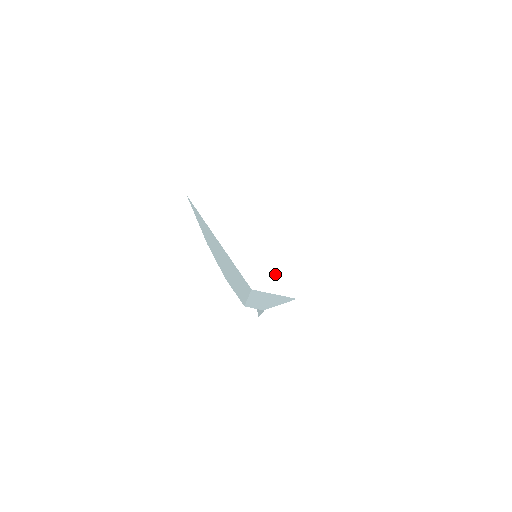
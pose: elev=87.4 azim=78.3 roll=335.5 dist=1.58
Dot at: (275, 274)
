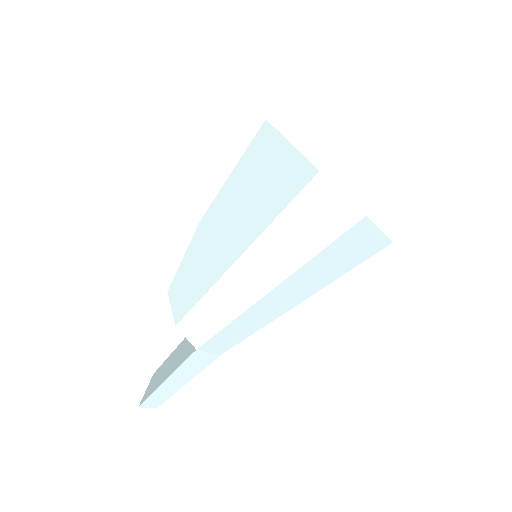
Dot at: occluded
